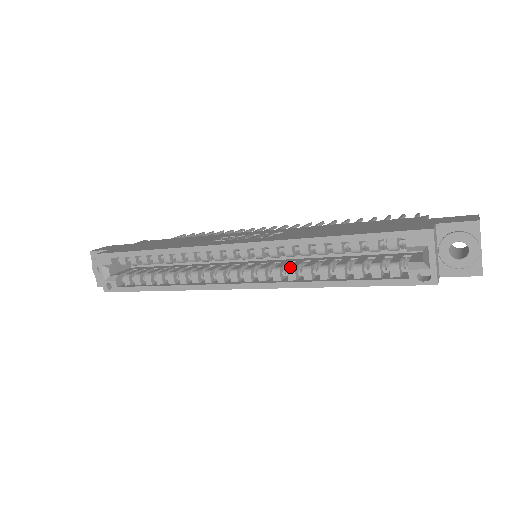
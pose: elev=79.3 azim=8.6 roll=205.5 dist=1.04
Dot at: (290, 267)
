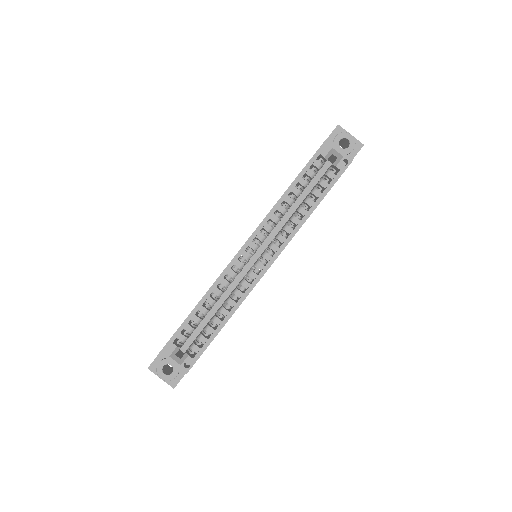
Dot at: (283, 227)
